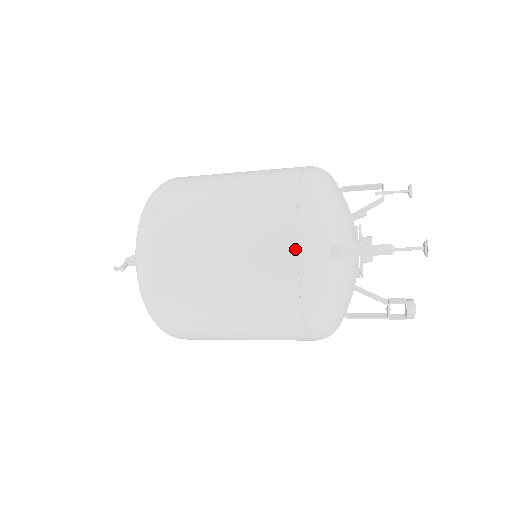
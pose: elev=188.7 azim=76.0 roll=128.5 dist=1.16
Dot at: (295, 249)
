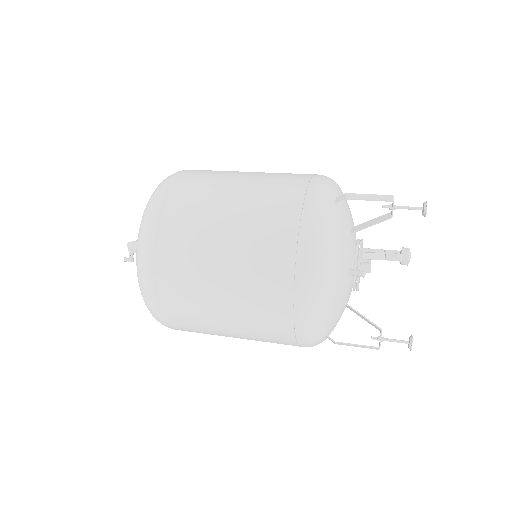
Dot at: (296, 345)
